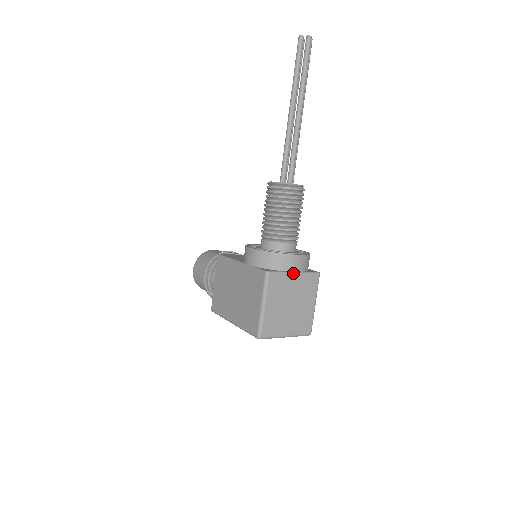
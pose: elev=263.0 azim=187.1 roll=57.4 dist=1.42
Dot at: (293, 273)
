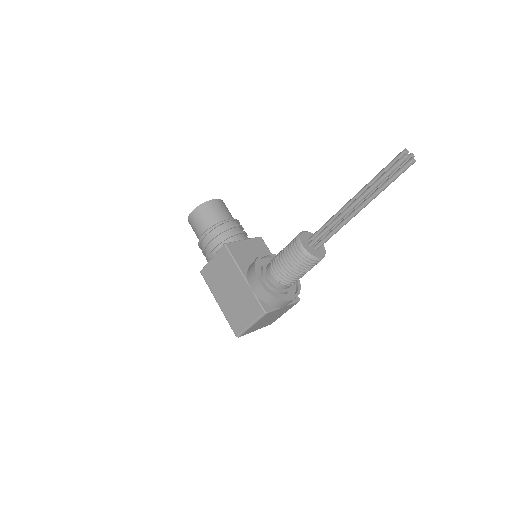
Dot at: (282, 308)
